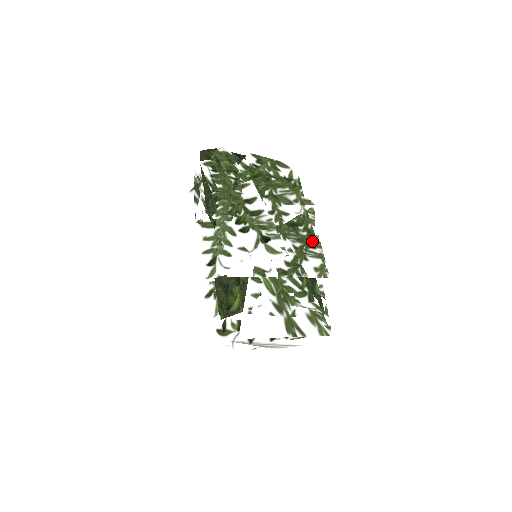
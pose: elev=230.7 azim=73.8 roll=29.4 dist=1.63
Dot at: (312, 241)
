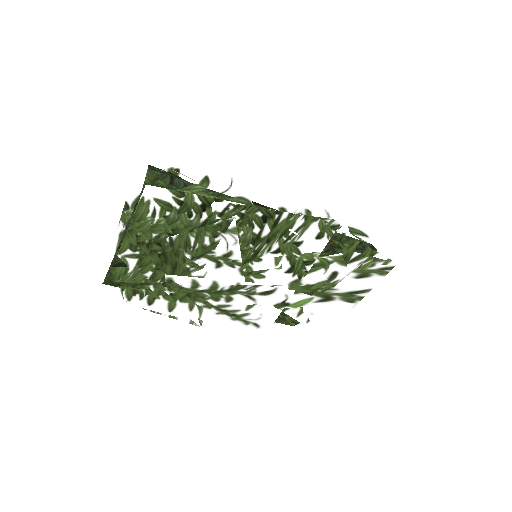
Dot at: (282, 225)
